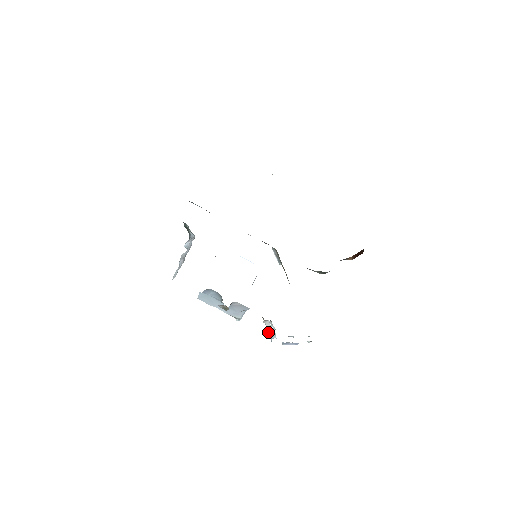
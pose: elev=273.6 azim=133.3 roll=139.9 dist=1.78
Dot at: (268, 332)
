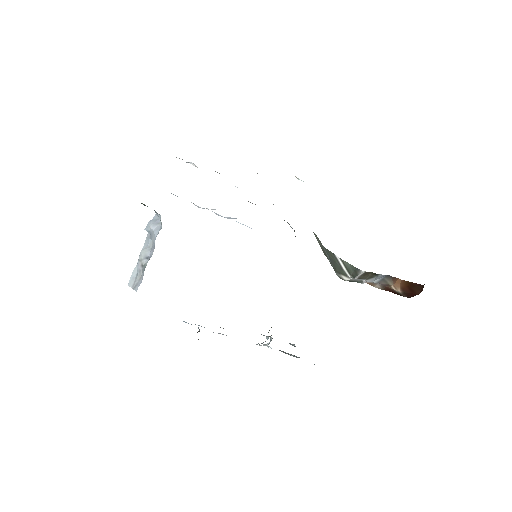
Dot at: occluded
